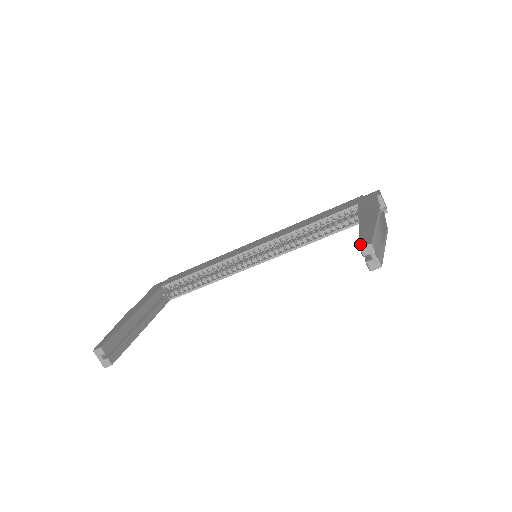
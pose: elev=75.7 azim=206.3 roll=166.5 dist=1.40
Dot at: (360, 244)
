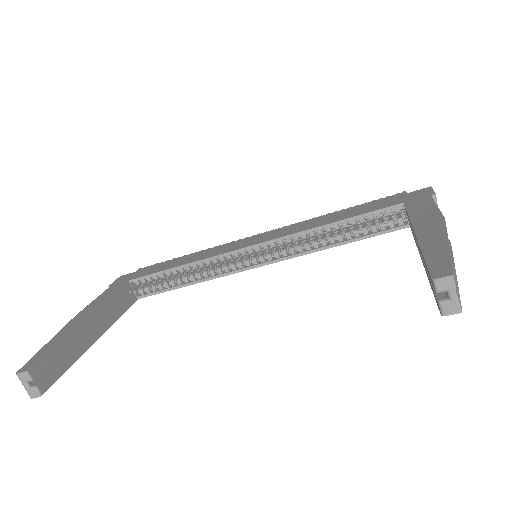
Dot at: (432, 272)
